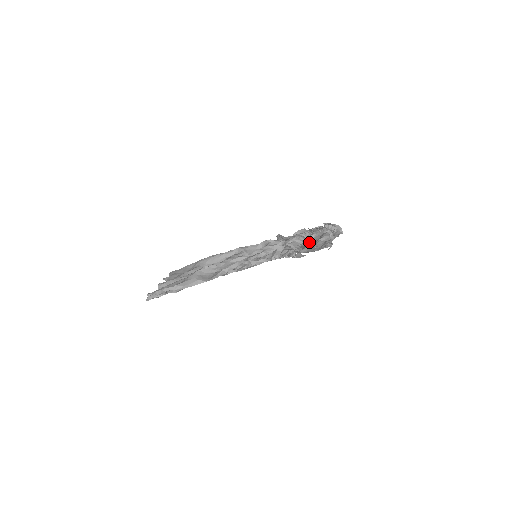
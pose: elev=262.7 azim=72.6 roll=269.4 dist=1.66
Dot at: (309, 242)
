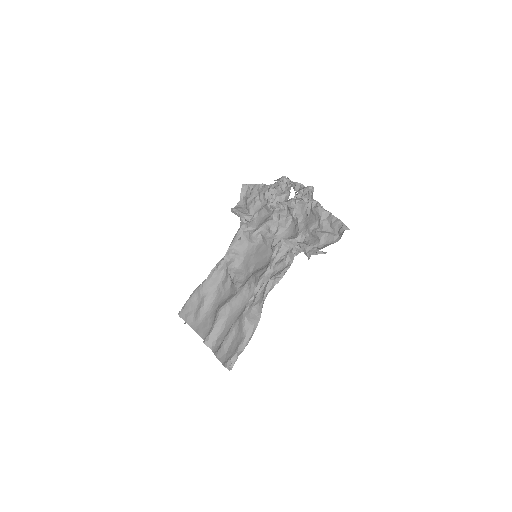
Dot at: (300, 219)
